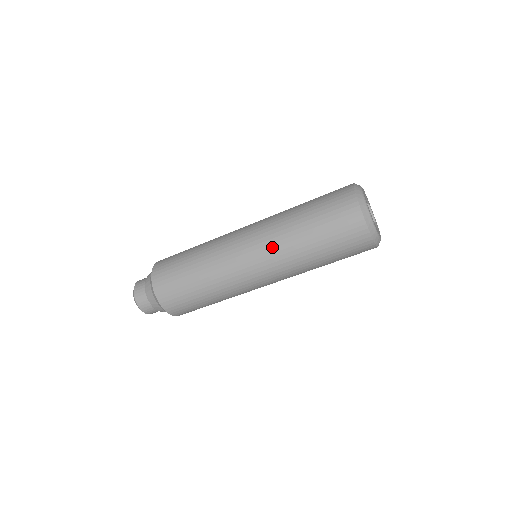
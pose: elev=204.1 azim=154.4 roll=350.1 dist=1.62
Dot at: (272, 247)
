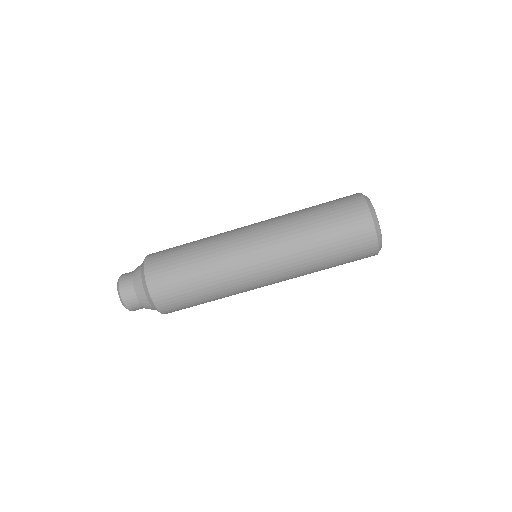
Dot at: (282, 246)
